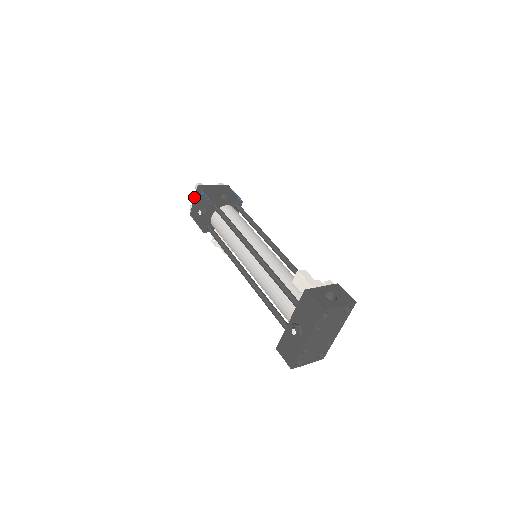
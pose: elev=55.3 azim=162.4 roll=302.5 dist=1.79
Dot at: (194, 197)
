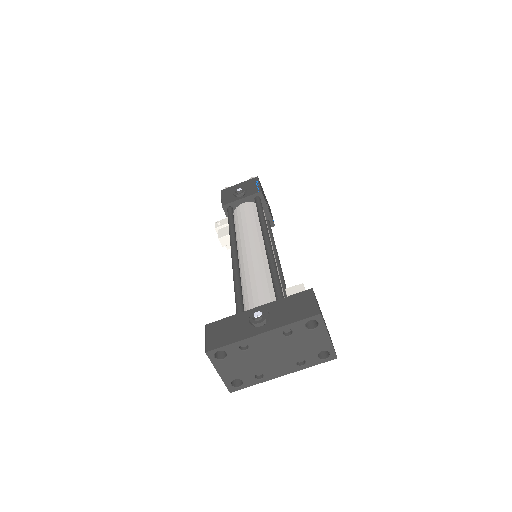
Dot at: (243, 182)
